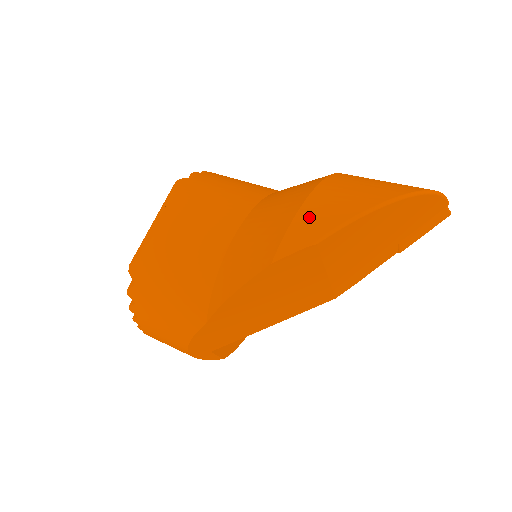
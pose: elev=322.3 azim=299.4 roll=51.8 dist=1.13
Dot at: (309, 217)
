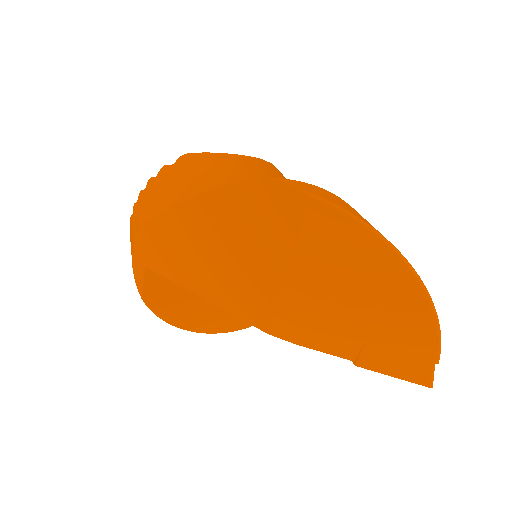
Dot at: (326, 193)
